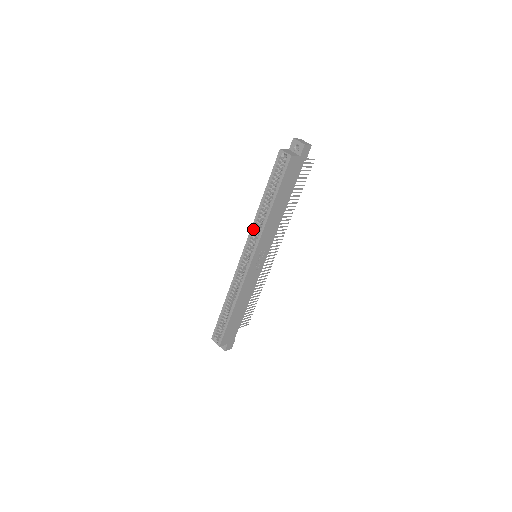
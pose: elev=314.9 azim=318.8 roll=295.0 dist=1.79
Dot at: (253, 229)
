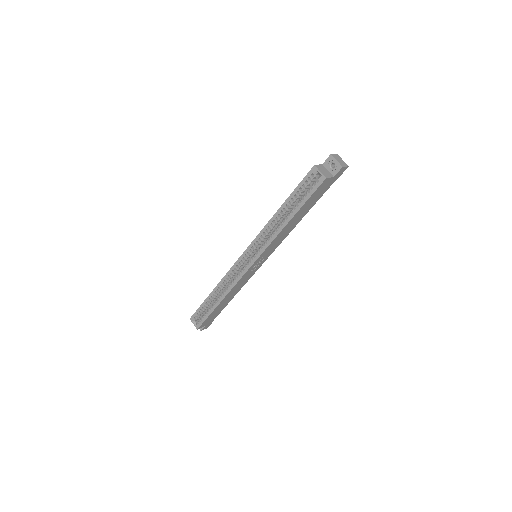
Dot at: (261, 234)
